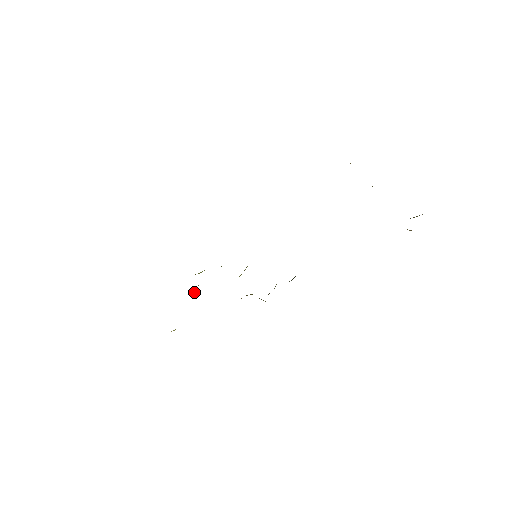
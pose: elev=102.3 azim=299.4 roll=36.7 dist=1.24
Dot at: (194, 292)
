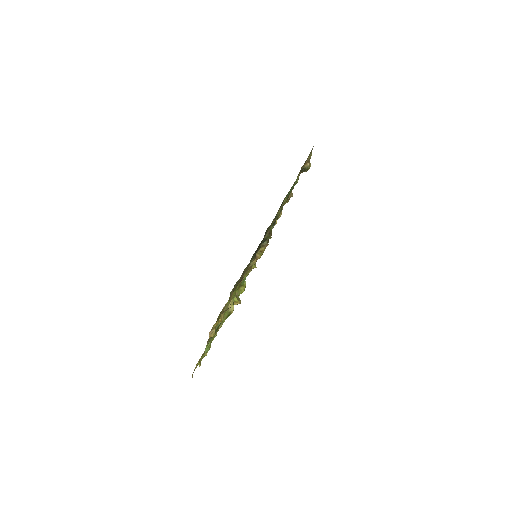
Dot at: (236, 297)
